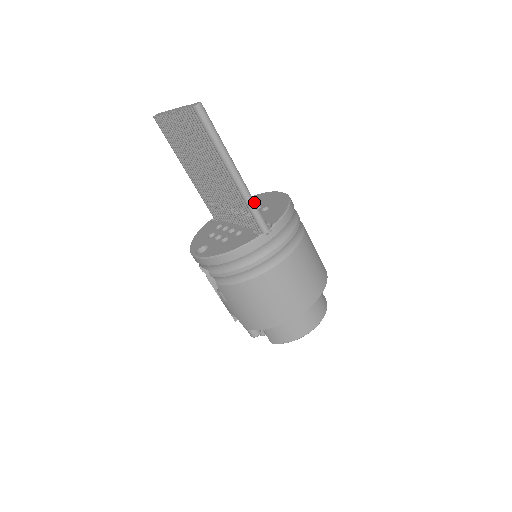
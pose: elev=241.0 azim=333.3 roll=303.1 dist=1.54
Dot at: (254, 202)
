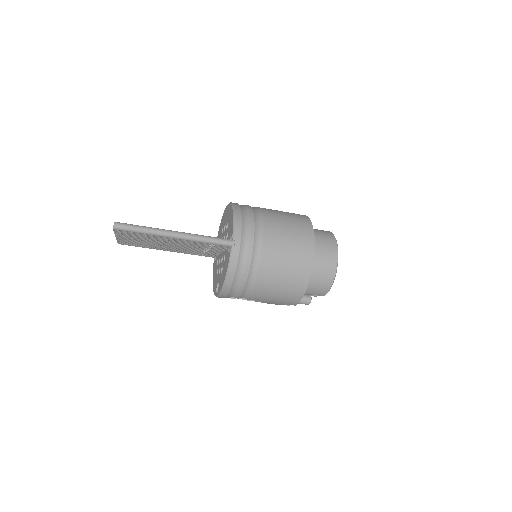
Dot at: (205, 237)
